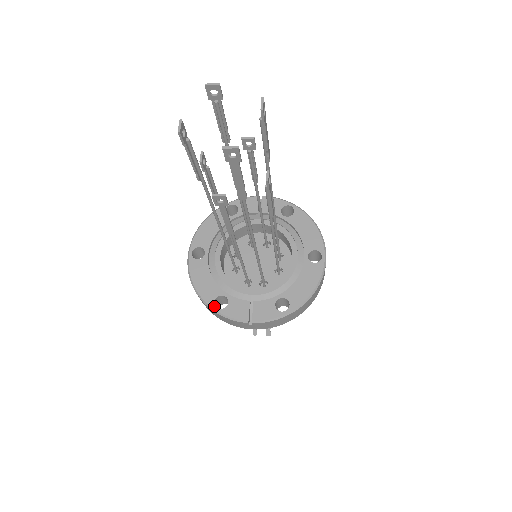
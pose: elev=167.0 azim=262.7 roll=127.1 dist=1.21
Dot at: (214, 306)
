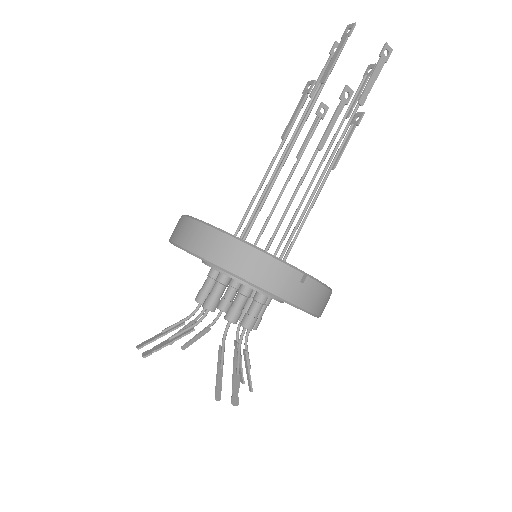
Dot at: occluded
